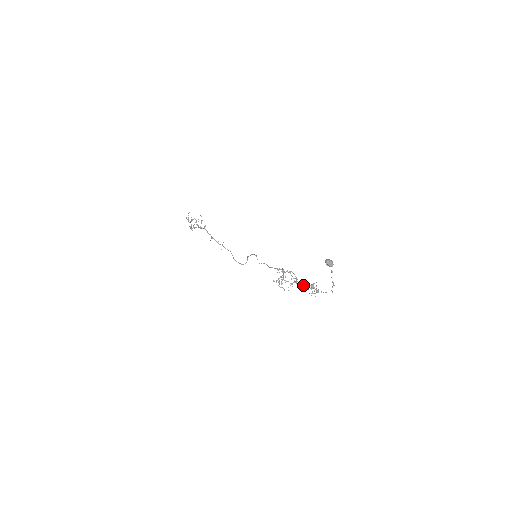
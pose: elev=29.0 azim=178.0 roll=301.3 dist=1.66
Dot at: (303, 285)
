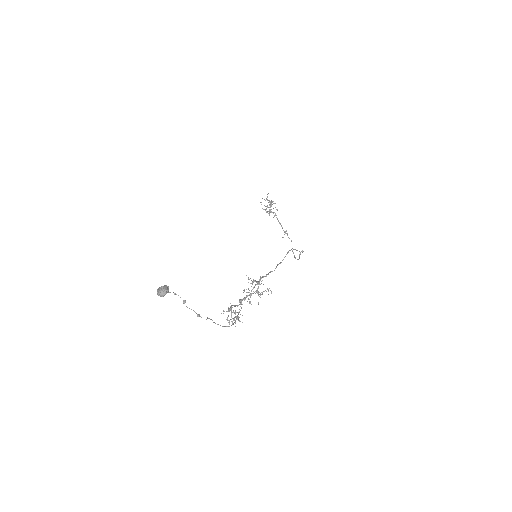
Dot at: (235, 306)
